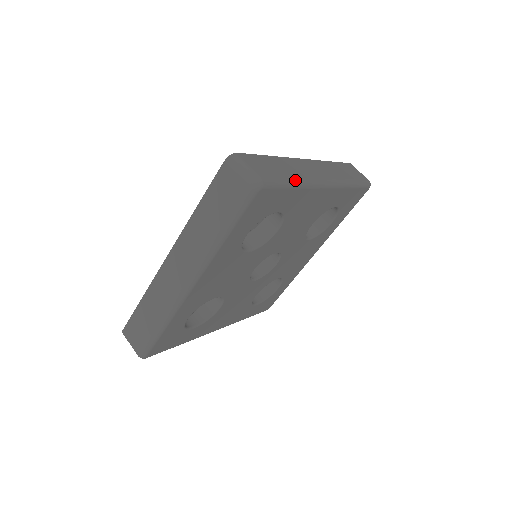
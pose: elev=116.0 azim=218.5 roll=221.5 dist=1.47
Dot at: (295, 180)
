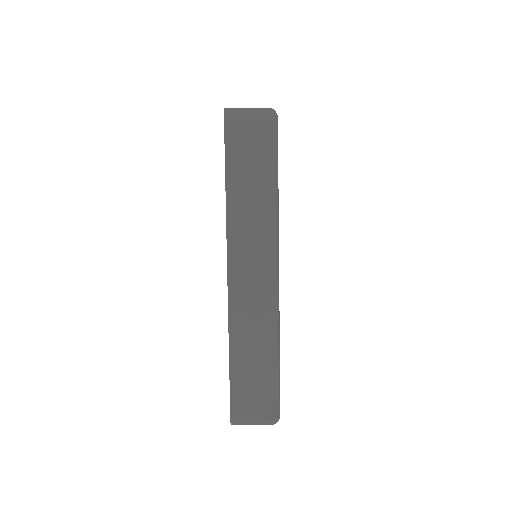
Dot at: occluded
